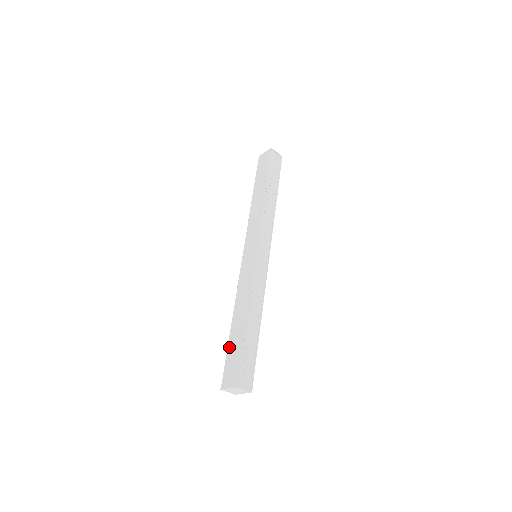
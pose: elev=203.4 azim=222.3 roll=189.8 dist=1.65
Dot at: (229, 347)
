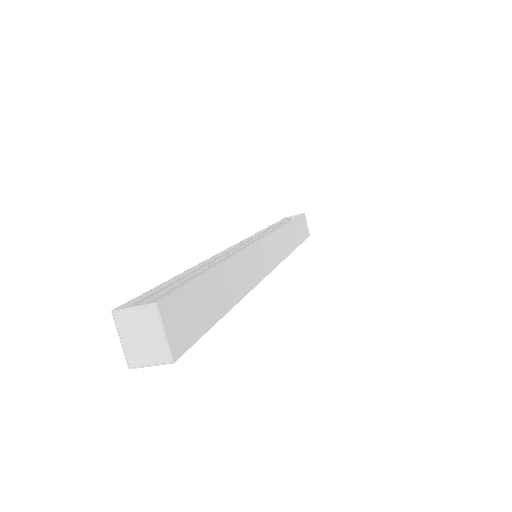
Dot at: occluded
